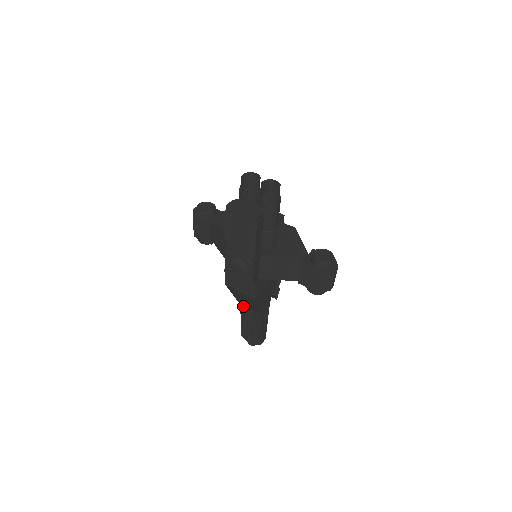
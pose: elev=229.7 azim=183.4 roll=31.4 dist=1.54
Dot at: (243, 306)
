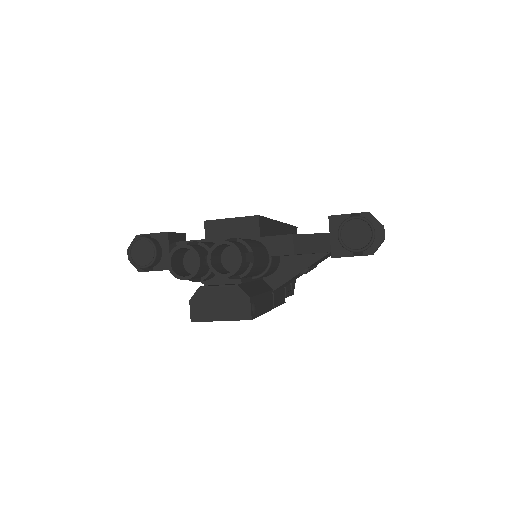
Dot at: occluded
